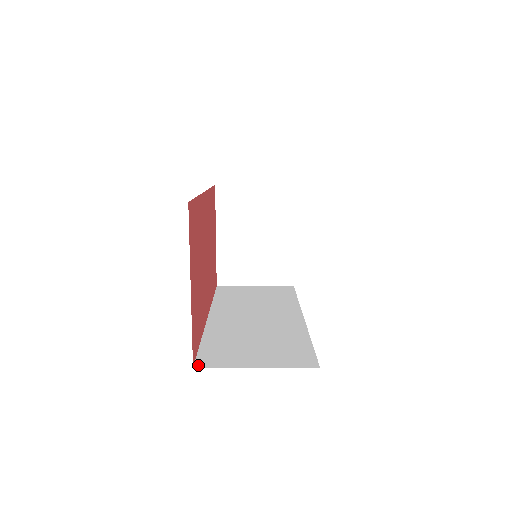
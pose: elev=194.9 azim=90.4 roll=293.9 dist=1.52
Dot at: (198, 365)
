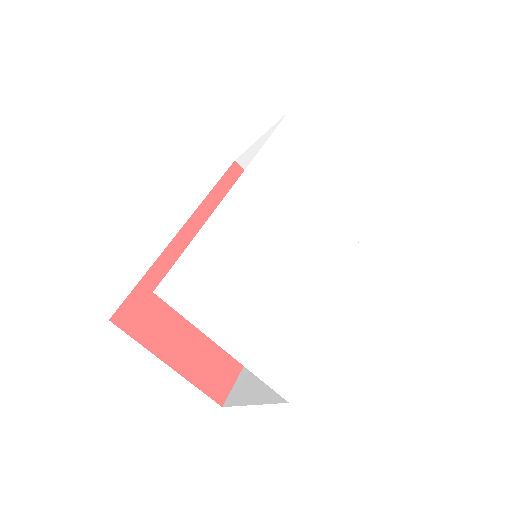
Dot at: (226, 403)
